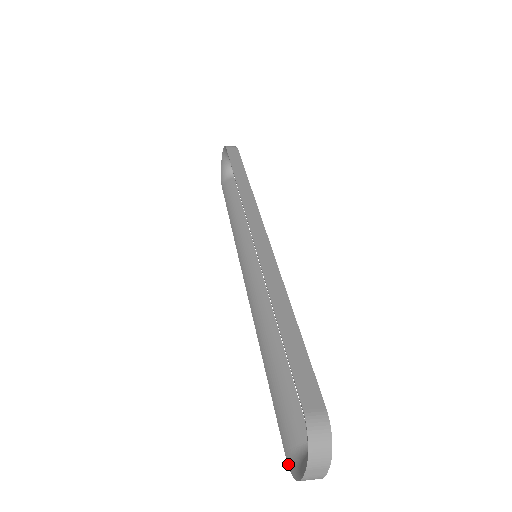
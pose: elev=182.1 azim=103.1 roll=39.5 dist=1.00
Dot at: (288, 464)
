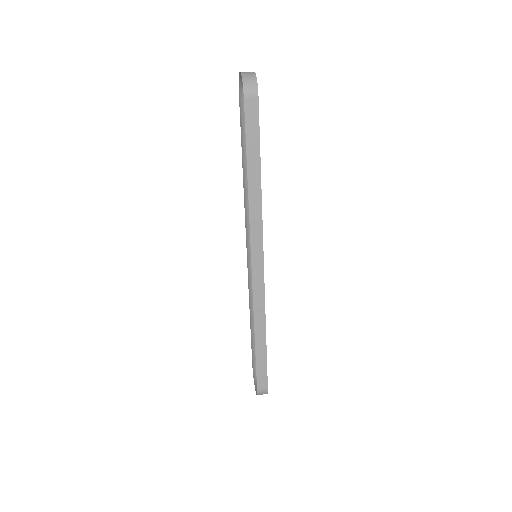
Dot at: (252, 367)
